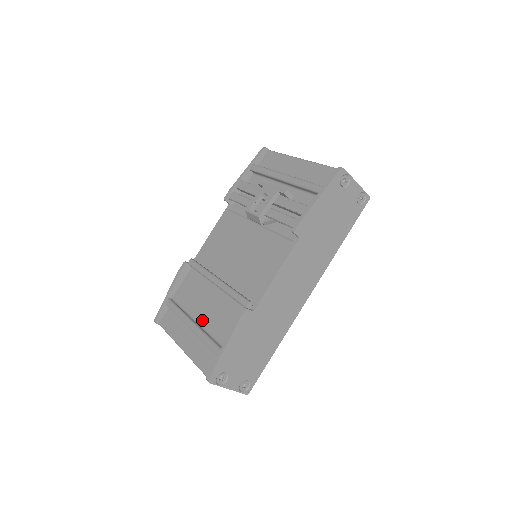
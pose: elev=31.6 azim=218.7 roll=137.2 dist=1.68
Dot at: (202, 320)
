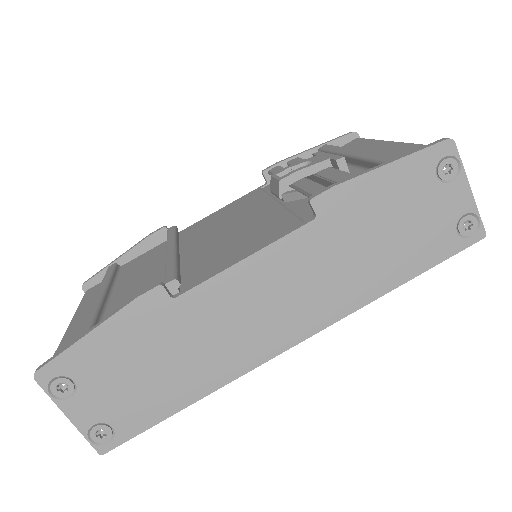
Dot at: (117, 295)
